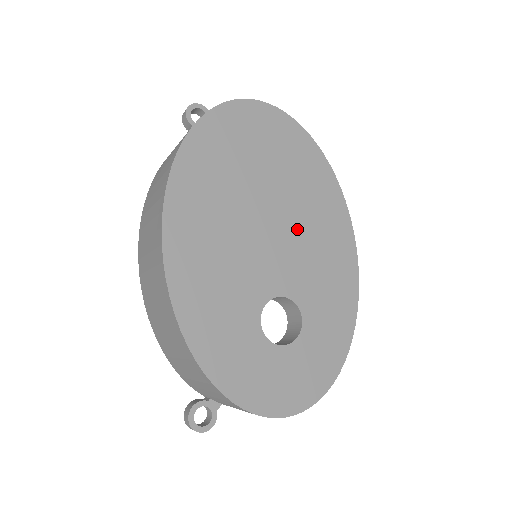
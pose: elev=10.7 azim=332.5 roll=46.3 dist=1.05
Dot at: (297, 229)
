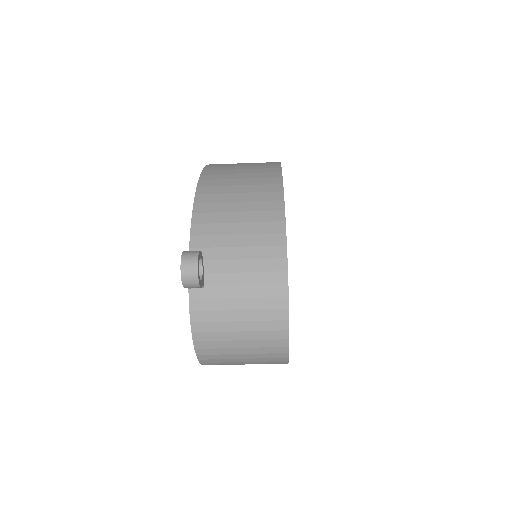
Dot at: occluded
